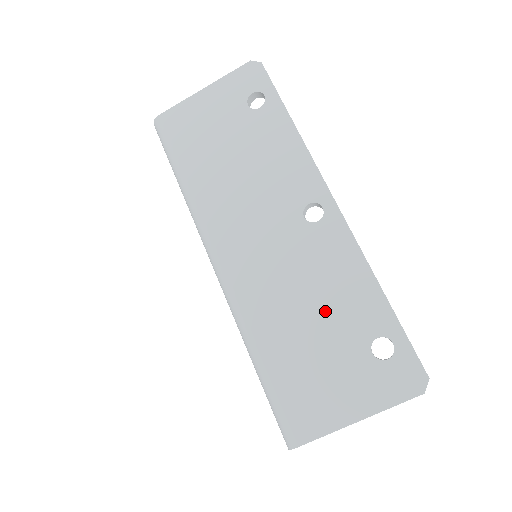
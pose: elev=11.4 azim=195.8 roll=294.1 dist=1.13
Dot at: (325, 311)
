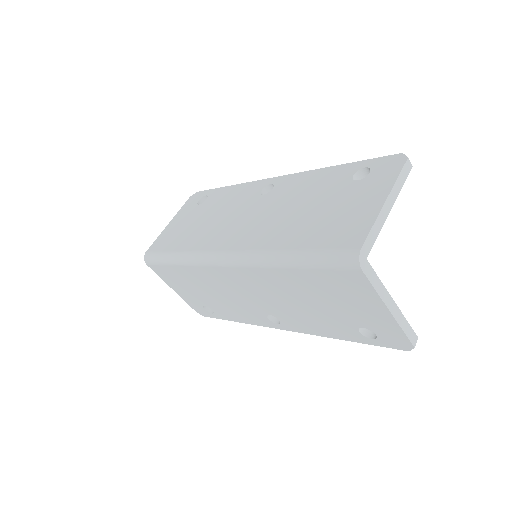
Dot at: (311, 200)
